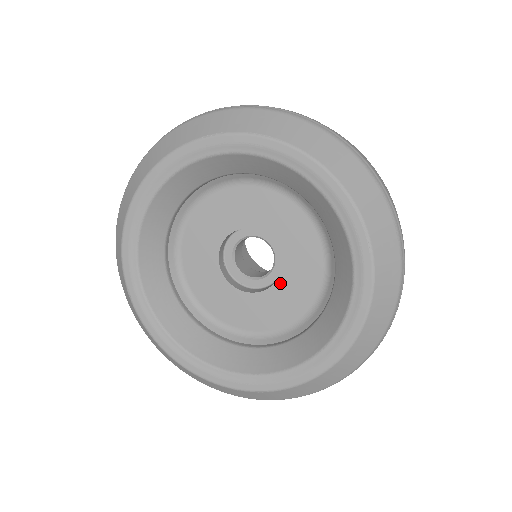
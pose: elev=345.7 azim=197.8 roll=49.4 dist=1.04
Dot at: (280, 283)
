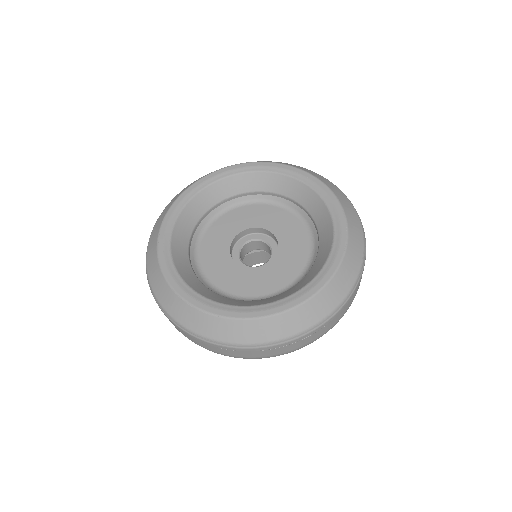
Dot at: (267, 268)
